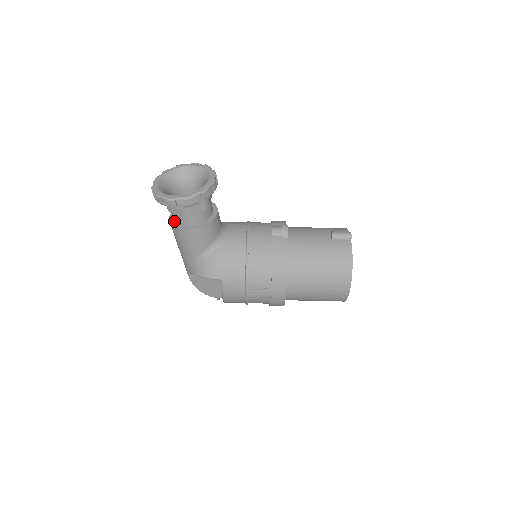
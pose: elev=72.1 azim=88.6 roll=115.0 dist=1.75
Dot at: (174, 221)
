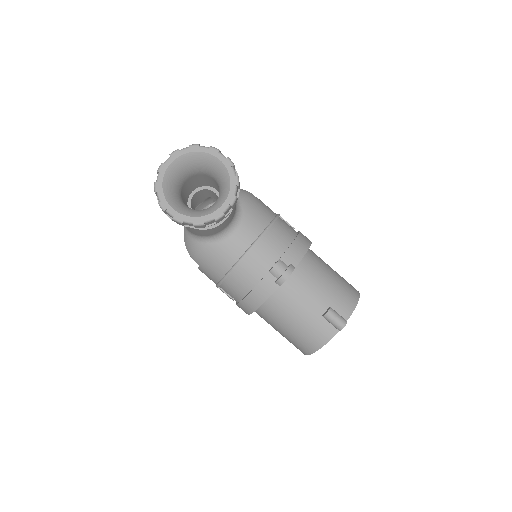
Dot at: occluded
